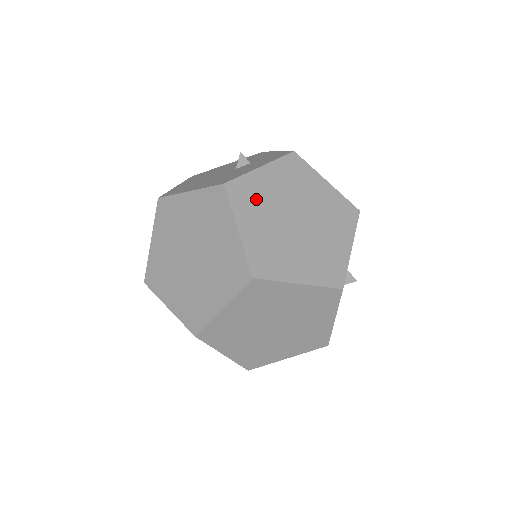
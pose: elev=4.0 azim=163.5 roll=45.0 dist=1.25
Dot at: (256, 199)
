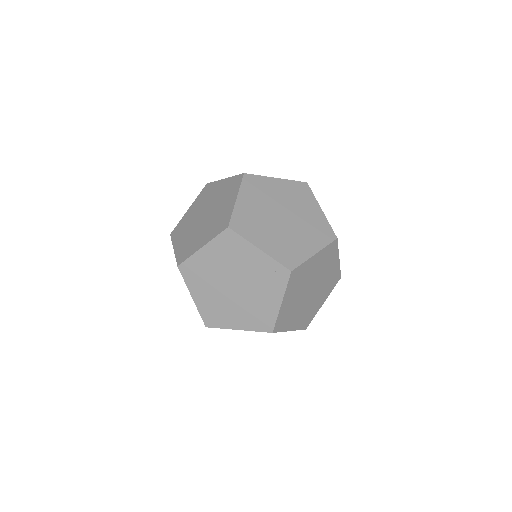
Dot at: occluded
